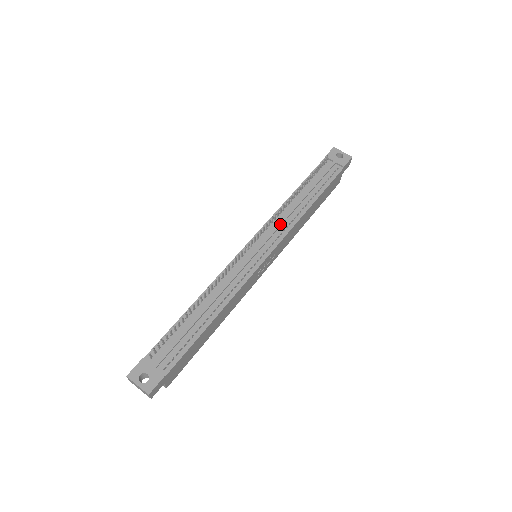
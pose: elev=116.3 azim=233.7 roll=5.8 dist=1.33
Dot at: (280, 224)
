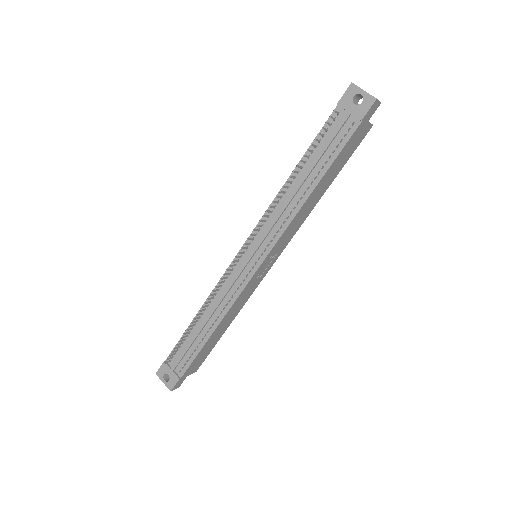
Dot at: (272, 225)
